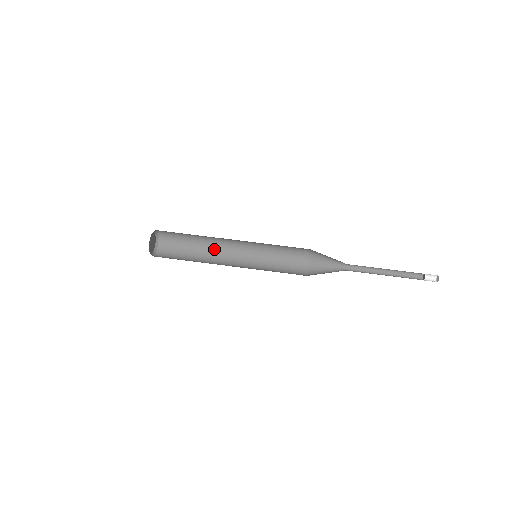
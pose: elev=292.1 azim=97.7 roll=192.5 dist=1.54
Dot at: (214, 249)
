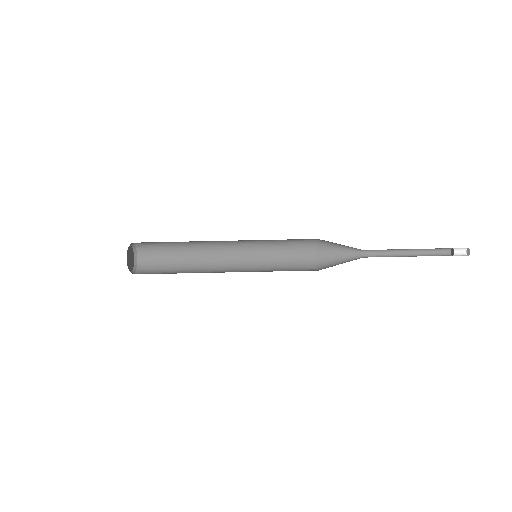
Dot at: (205, 263)
